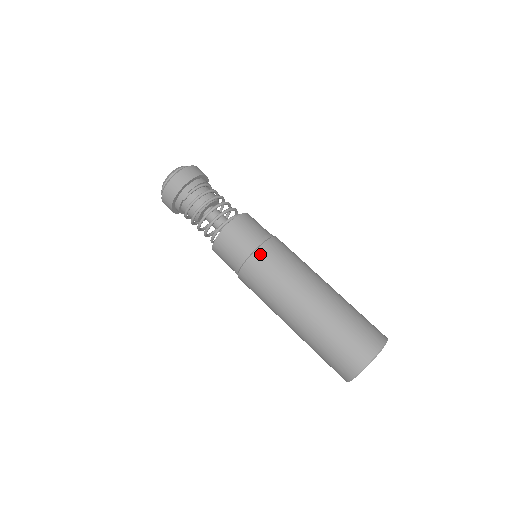
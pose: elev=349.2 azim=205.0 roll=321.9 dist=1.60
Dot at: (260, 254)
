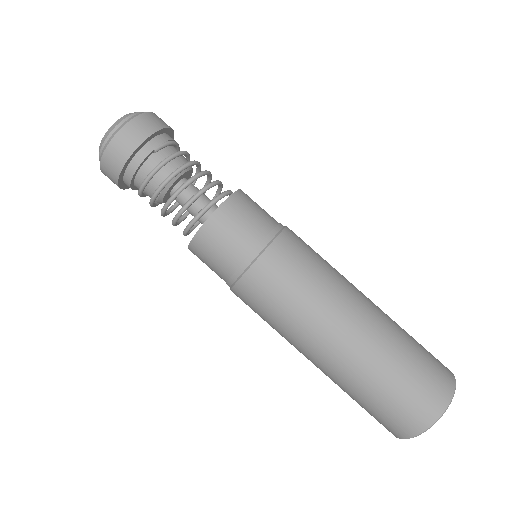
Dot at: (289, 237)
